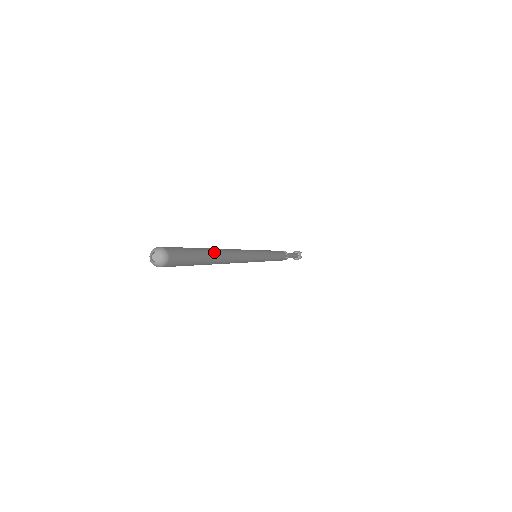
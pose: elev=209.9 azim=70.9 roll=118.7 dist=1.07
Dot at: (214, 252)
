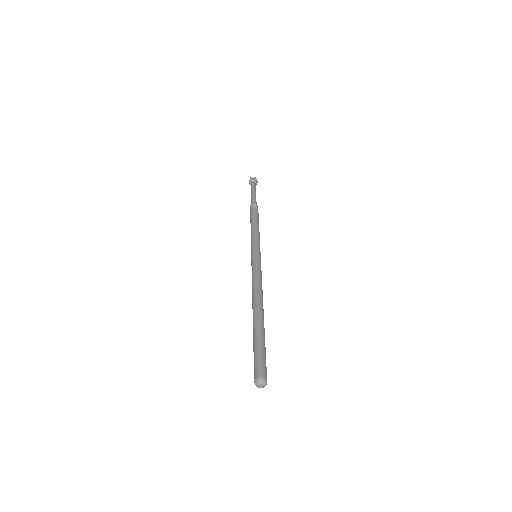
Dot at: occluded
